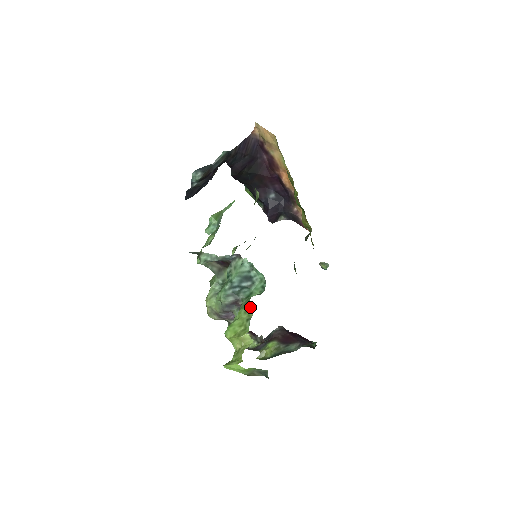
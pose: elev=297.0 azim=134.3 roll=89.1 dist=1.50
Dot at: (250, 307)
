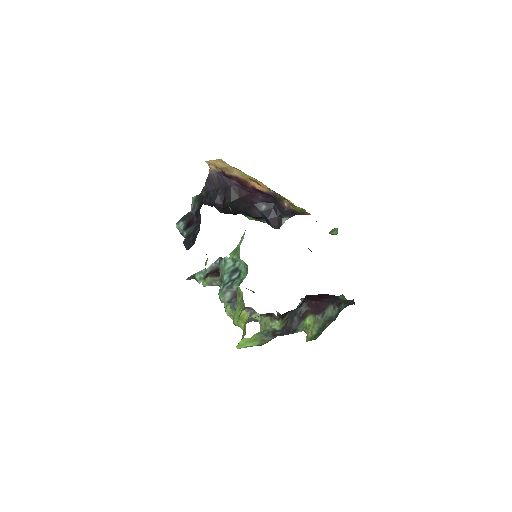
Dot at: (240, 289)
